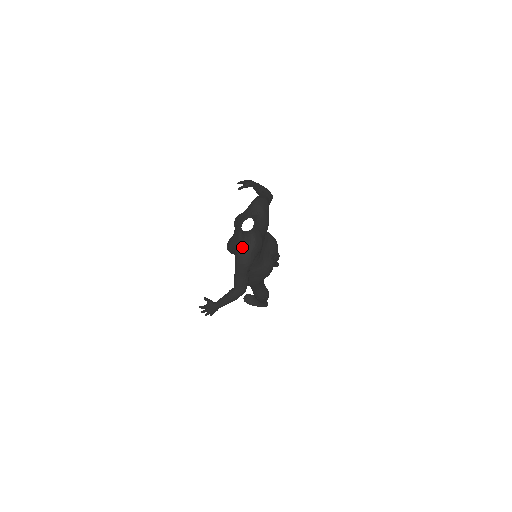
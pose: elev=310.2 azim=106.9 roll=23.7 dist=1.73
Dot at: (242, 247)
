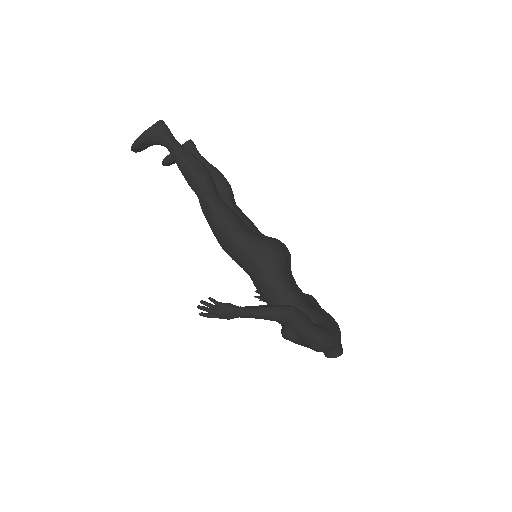
Dot at: occluded
